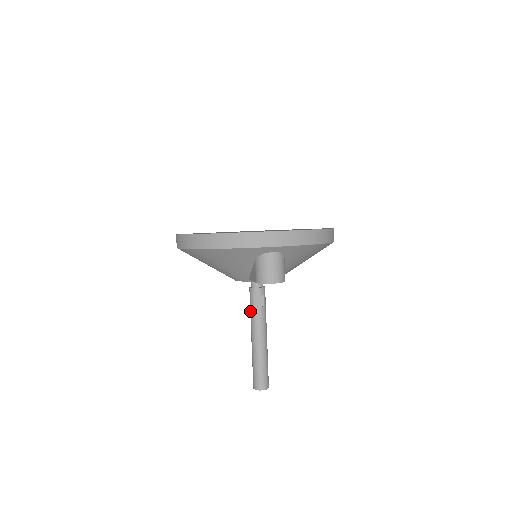
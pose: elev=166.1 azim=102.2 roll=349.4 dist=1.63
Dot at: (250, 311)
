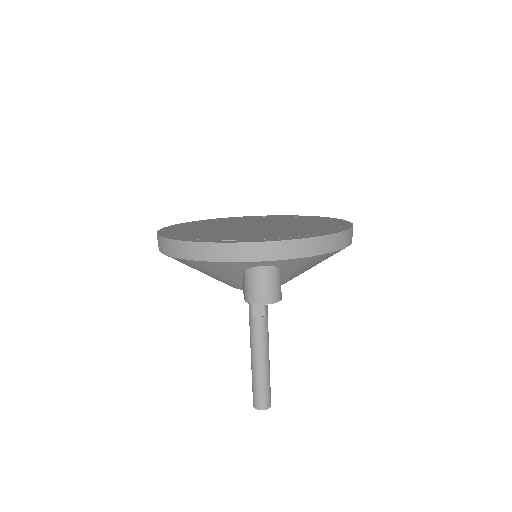
Dot at: (249, 320)
